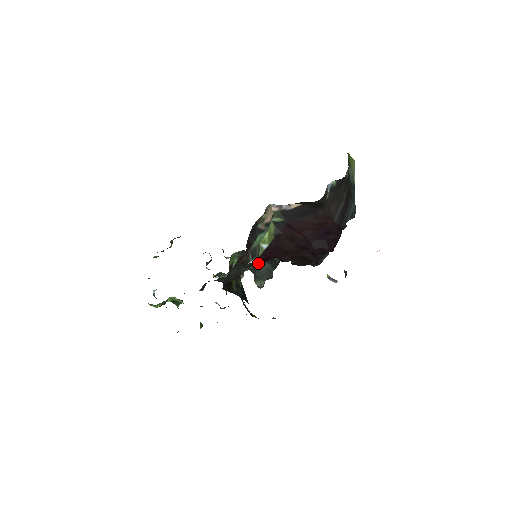
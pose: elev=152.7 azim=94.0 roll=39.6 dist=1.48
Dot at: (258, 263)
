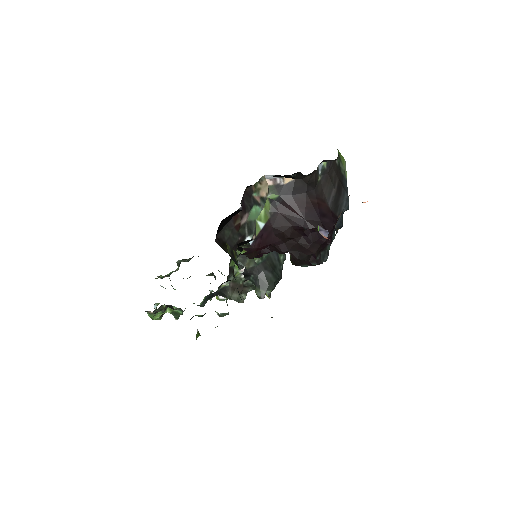
Dot at: (255, 247)
